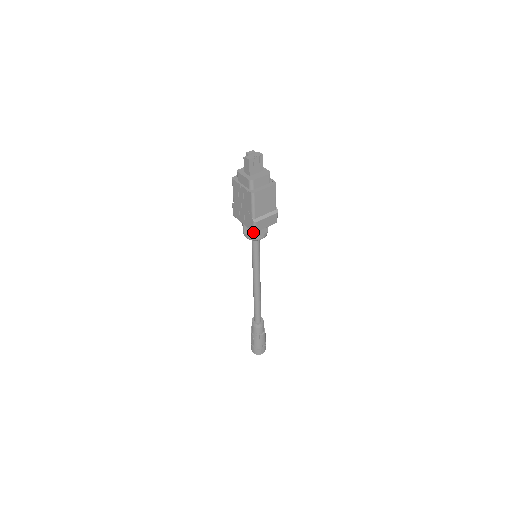
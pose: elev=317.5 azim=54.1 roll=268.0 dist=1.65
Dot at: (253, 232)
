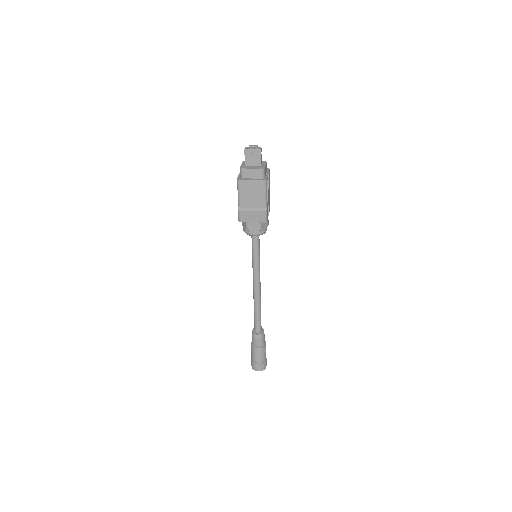
Dot at: (245, 224)
